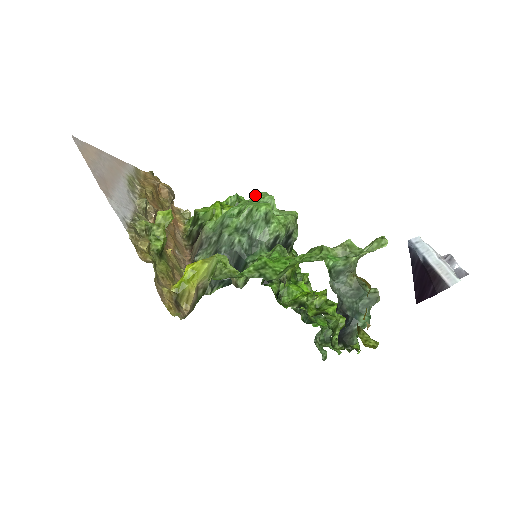
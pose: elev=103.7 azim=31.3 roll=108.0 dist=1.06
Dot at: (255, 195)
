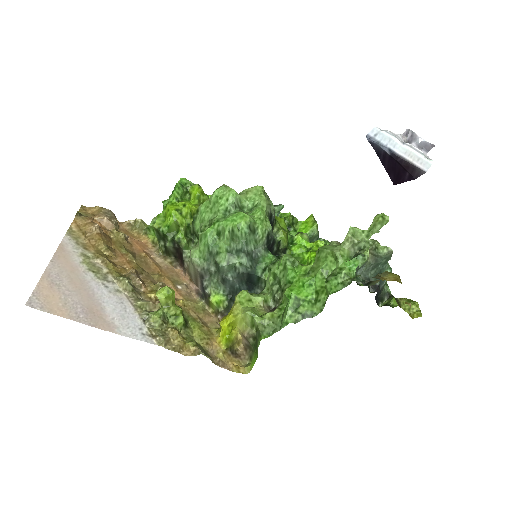
Dot at: (214, 197)
